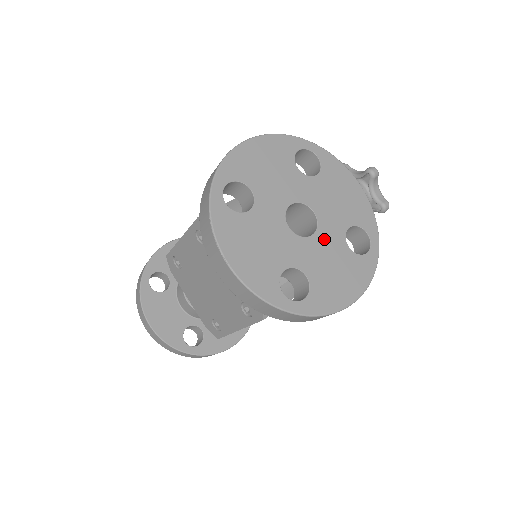
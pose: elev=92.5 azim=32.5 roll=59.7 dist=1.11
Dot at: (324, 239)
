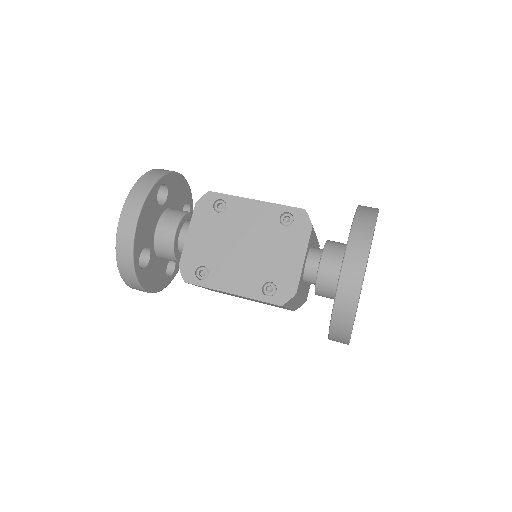
Dot at: occluded
